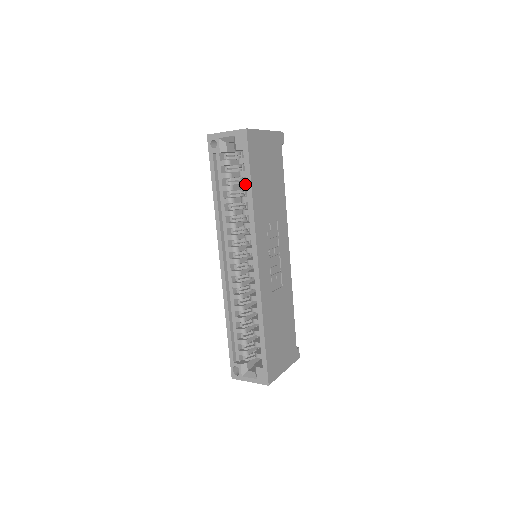
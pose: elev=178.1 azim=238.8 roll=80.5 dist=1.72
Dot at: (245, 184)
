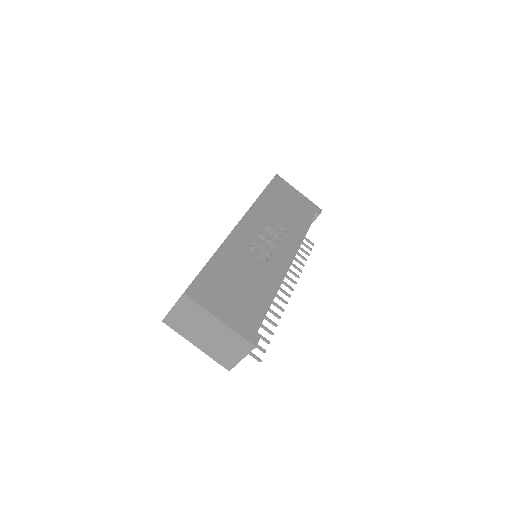
Dot at: occluded
